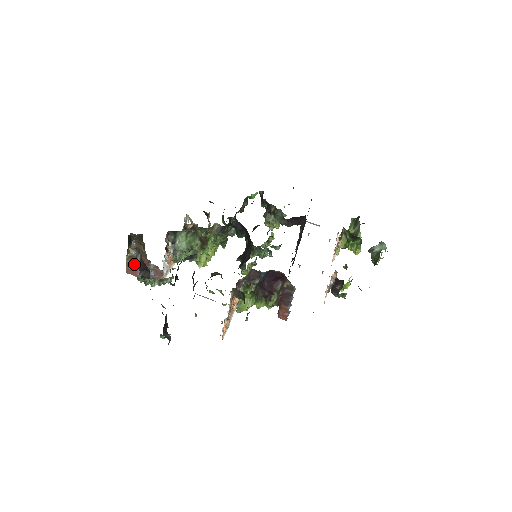
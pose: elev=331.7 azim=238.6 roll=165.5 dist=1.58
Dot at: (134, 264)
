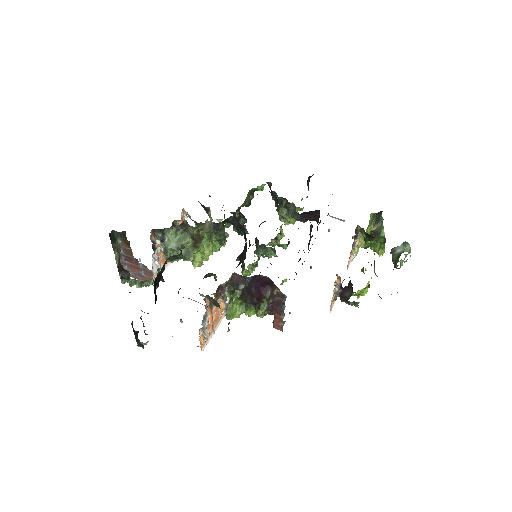
Dot at: (124, 263)
